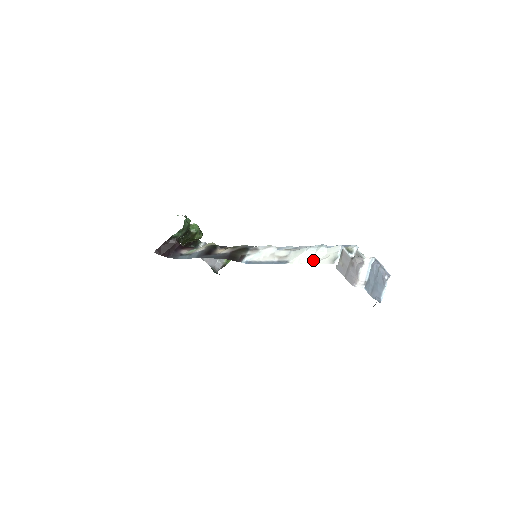
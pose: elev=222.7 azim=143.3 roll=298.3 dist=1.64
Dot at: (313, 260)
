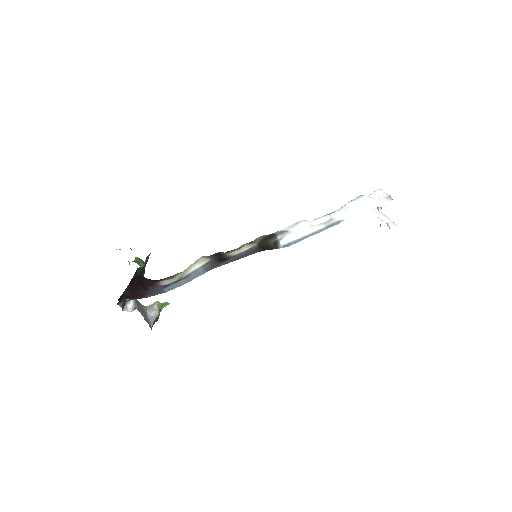
Dot at: (368, 207)
